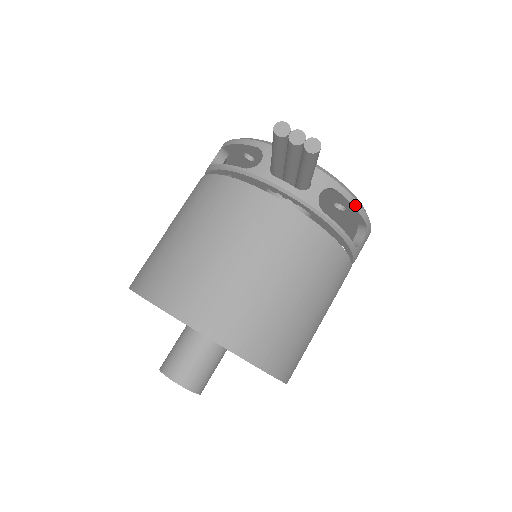
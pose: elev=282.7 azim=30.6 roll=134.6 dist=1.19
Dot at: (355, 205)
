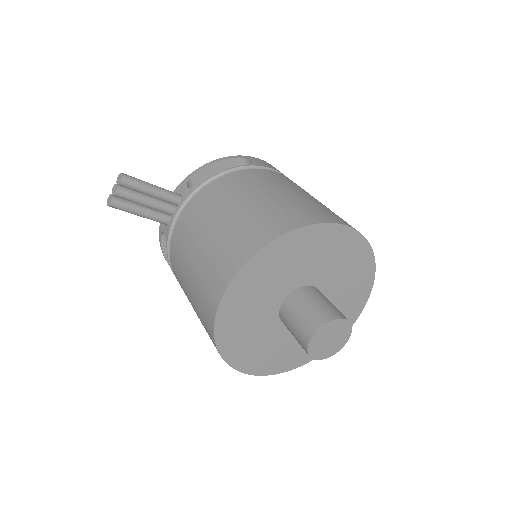
Dot at: (210, 164)
